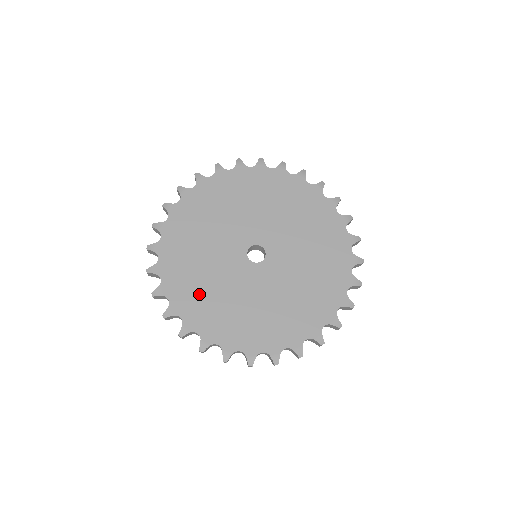
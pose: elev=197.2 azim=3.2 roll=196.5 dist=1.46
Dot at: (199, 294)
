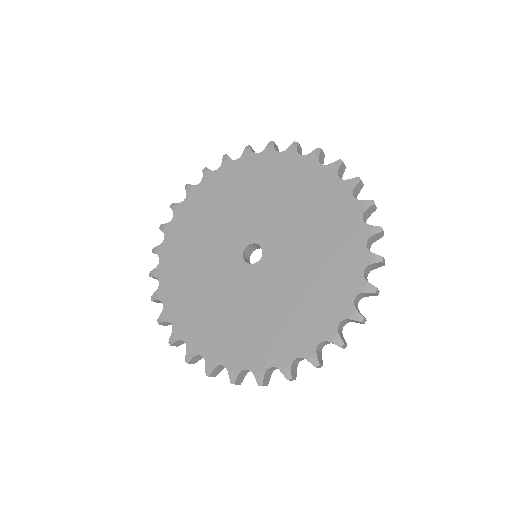
Dot at: (184, 268)
